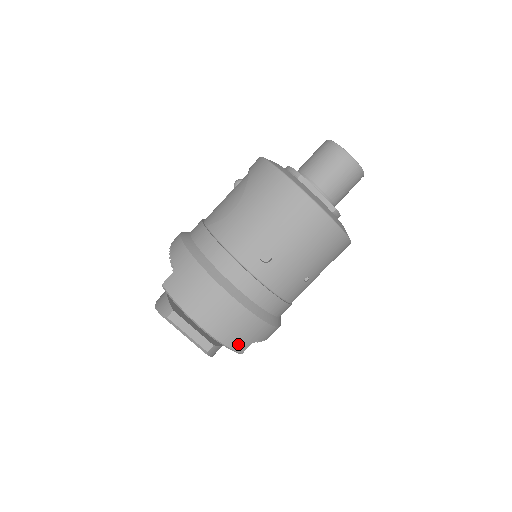
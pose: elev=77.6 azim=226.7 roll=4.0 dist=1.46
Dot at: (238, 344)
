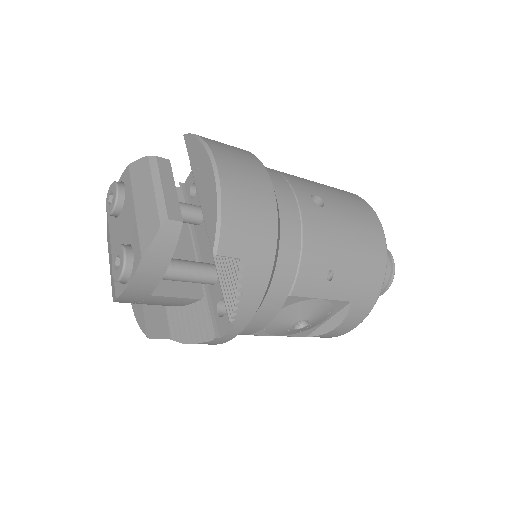
Dot at: (232, 229)
